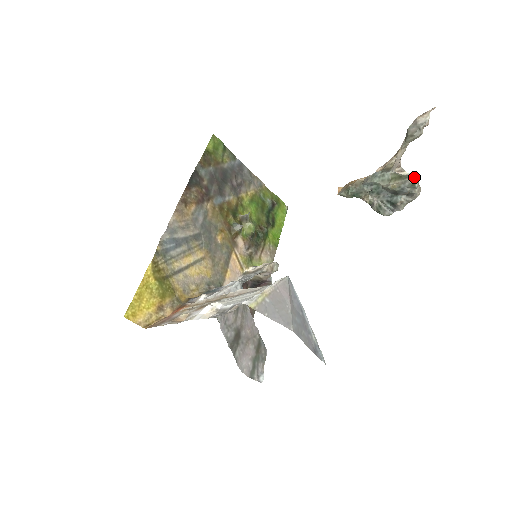
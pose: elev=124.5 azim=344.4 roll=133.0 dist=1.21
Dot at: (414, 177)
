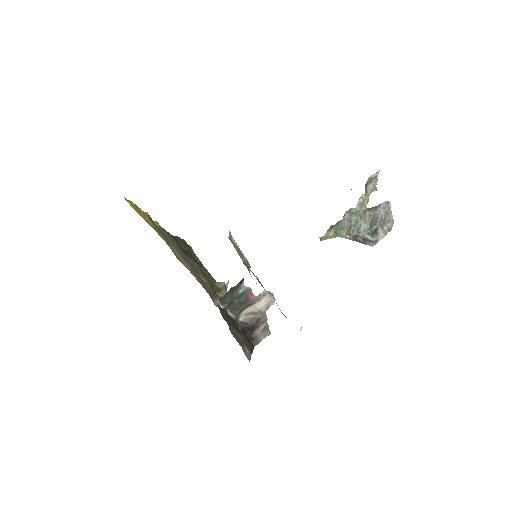
Dot at: (385, 202)
